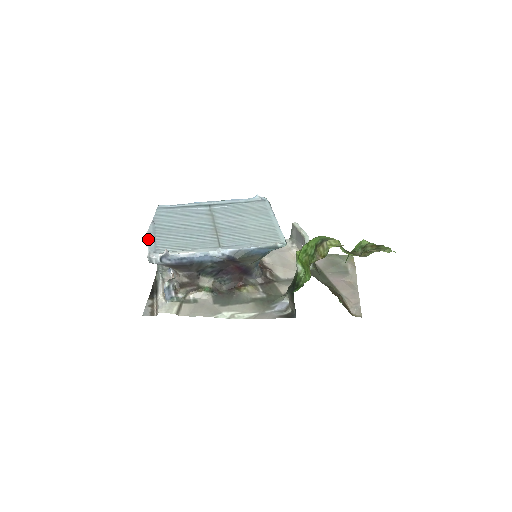
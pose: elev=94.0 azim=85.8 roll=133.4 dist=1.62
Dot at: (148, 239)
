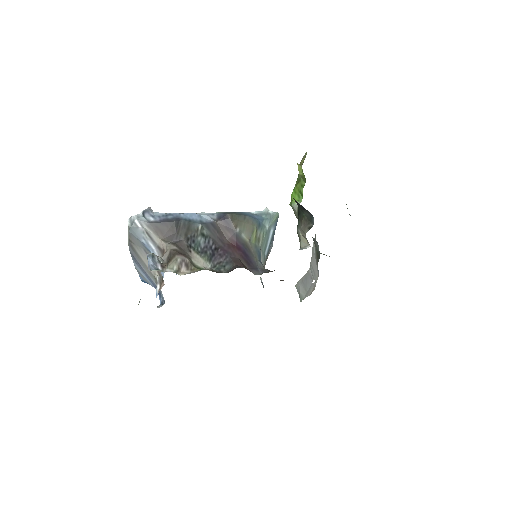
Dot at: occluded
